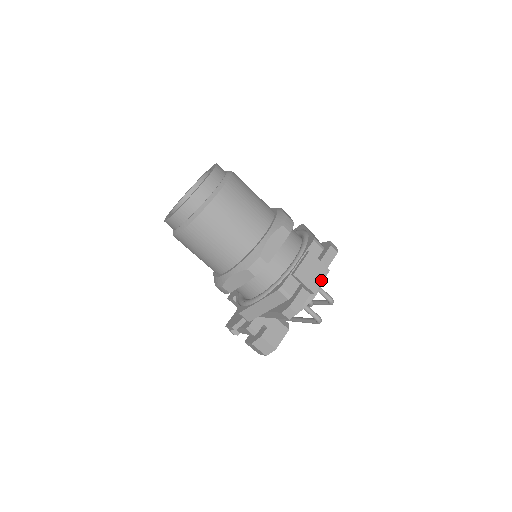
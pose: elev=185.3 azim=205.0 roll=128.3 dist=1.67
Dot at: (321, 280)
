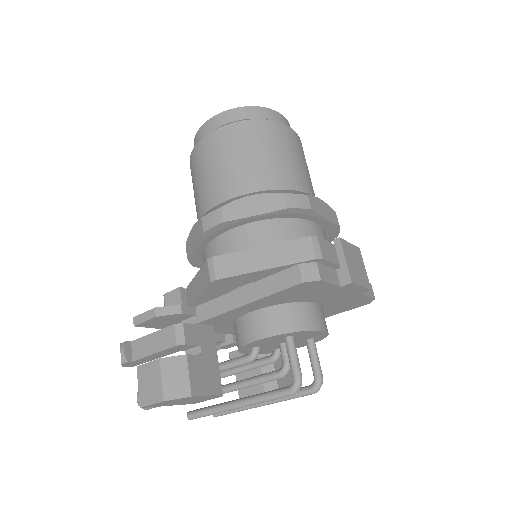
Dot at: (361, 283)
